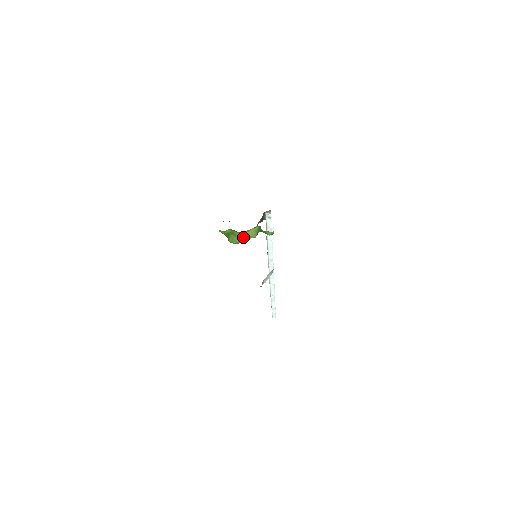
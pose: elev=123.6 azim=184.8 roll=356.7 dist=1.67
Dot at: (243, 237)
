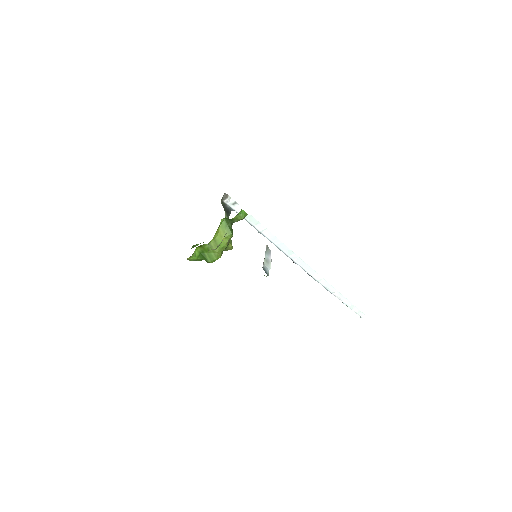
Dot at: occluded
